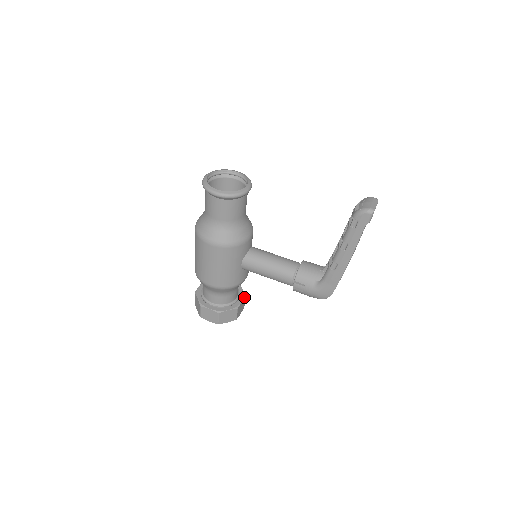
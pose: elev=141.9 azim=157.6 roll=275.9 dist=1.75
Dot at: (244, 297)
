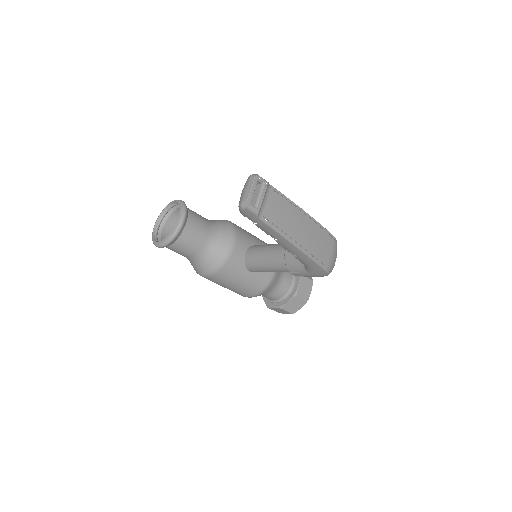
Dot at: (300, 277)
